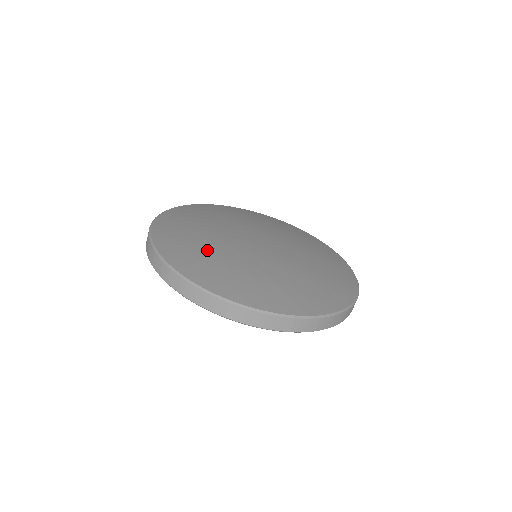
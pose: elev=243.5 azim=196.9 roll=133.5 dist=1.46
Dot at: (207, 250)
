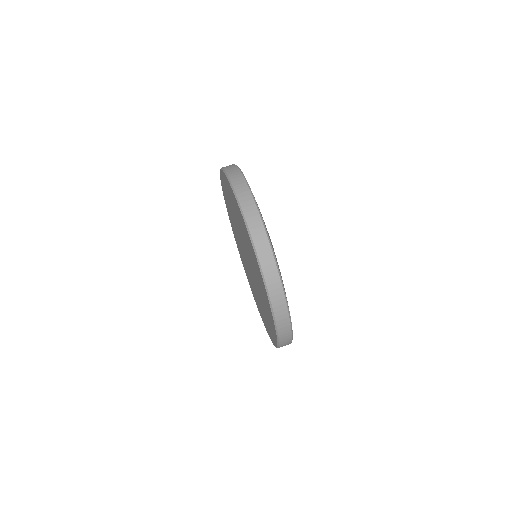
Dot at: occluded
